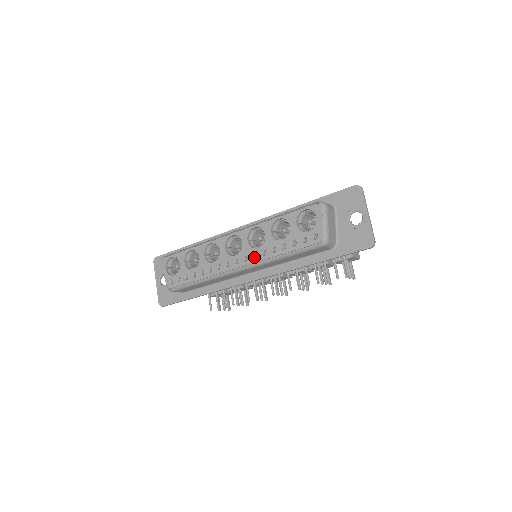
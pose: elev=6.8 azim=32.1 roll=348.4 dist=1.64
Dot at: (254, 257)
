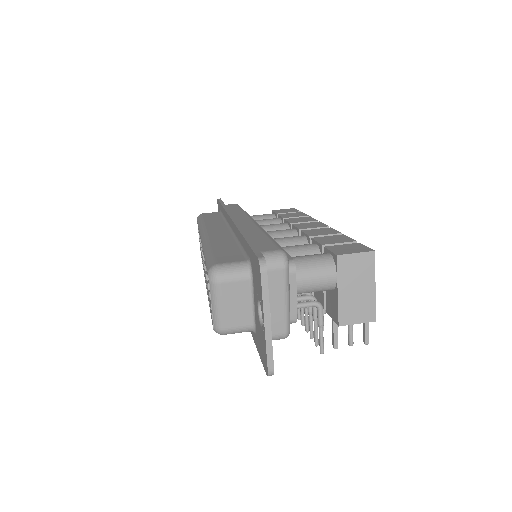
Dot at: occluded
